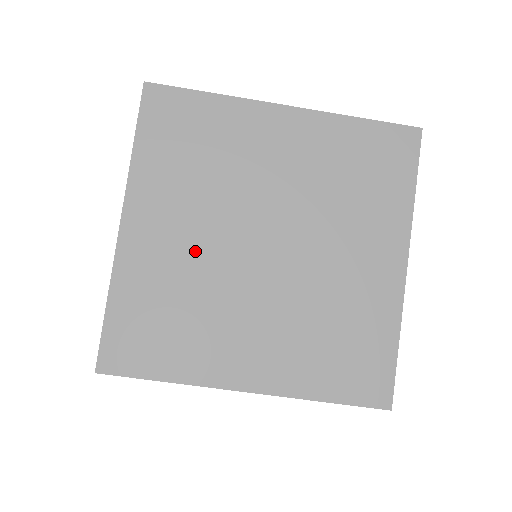
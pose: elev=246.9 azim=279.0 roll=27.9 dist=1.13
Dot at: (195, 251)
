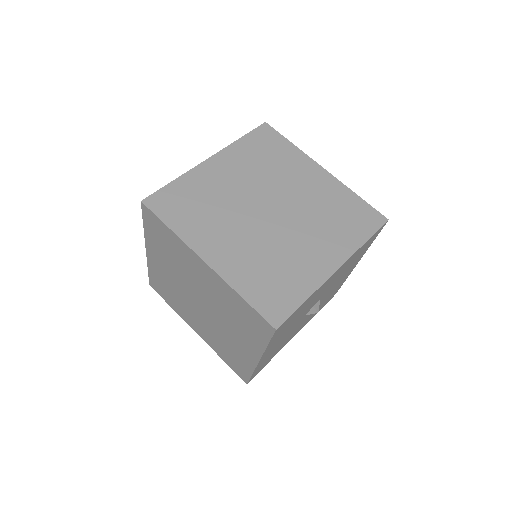
Dot at: (233, 190)
